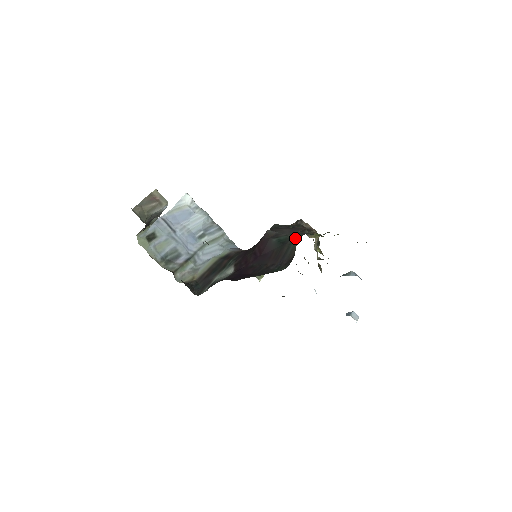
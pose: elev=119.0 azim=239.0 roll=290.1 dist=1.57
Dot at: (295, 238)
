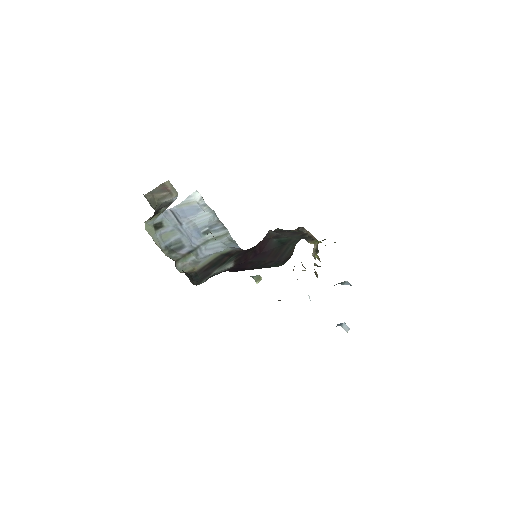
Dot at: (295, 240)
